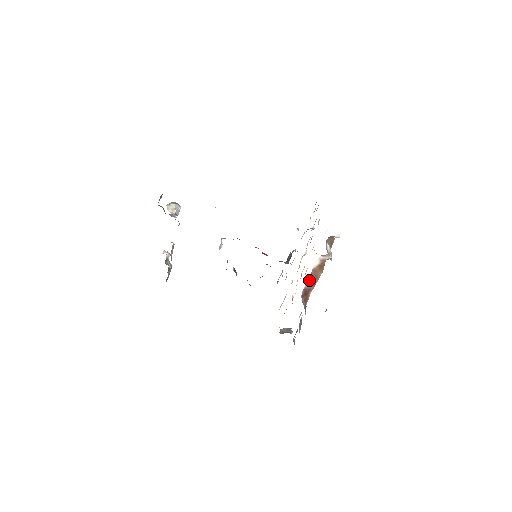
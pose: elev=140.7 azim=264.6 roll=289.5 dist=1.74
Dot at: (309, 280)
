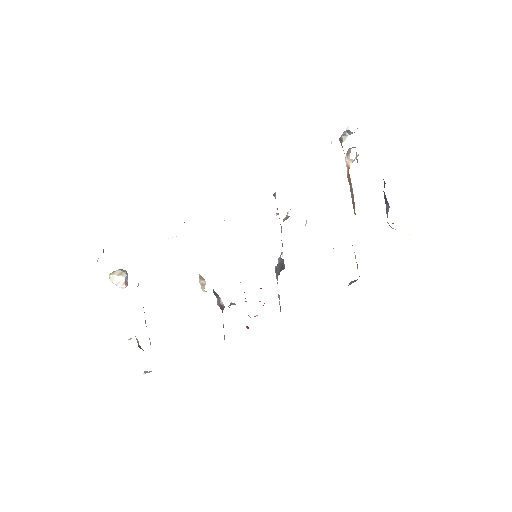
Dot at: occluded
